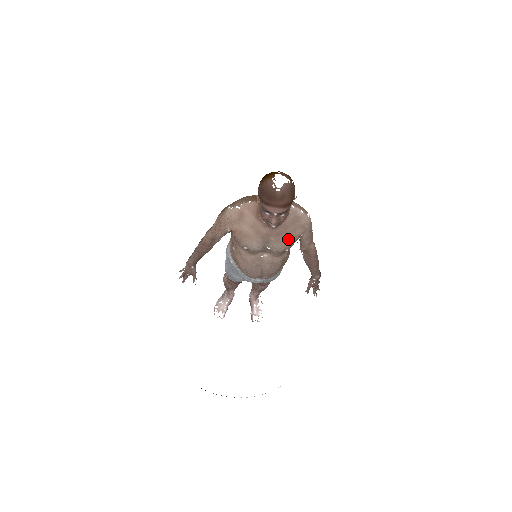
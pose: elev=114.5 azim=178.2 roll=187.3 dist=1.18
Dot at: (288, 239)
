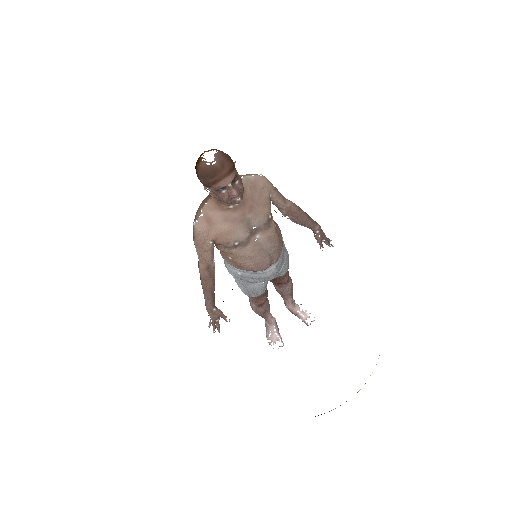
Dot at: (262, 206)
